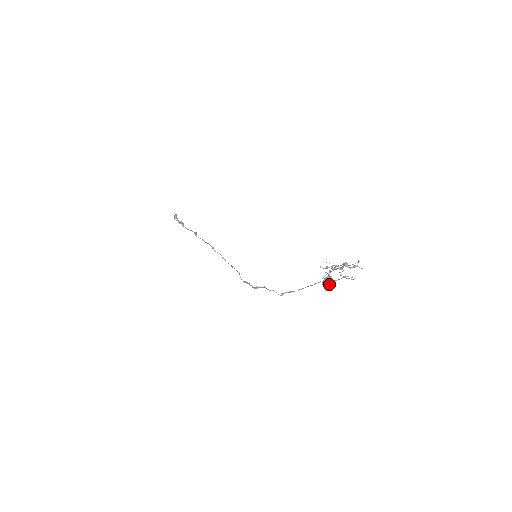
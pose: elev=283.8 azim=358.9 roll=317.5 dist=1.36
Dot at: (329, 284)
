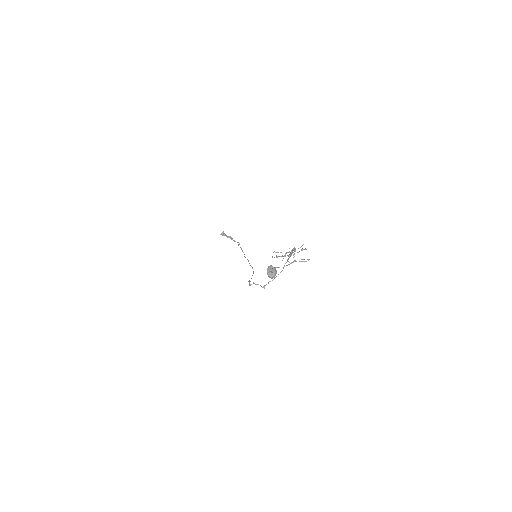
Dot at: (270, 272)
